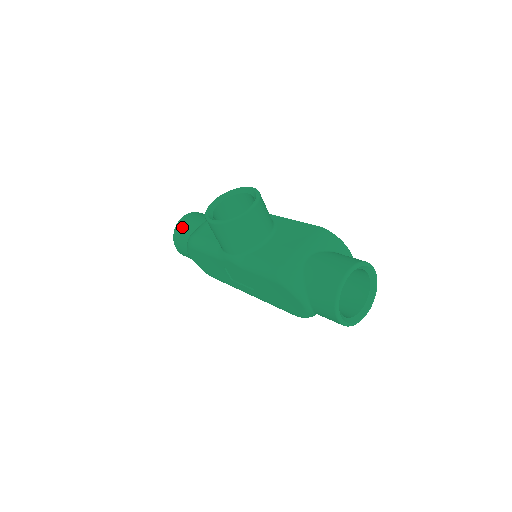
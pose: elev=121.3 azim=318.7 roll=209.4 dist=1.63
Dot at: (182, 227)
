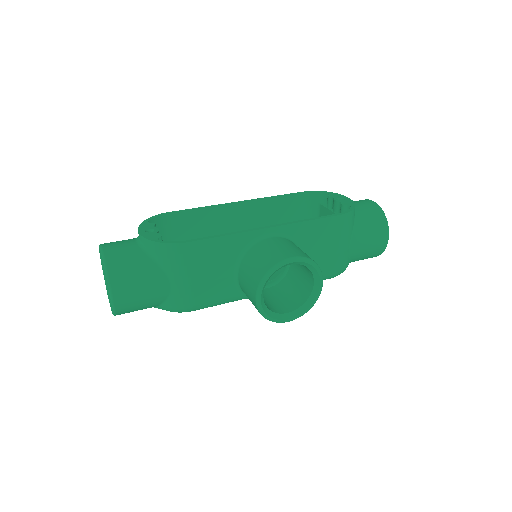
Dot at: (134, 307)
